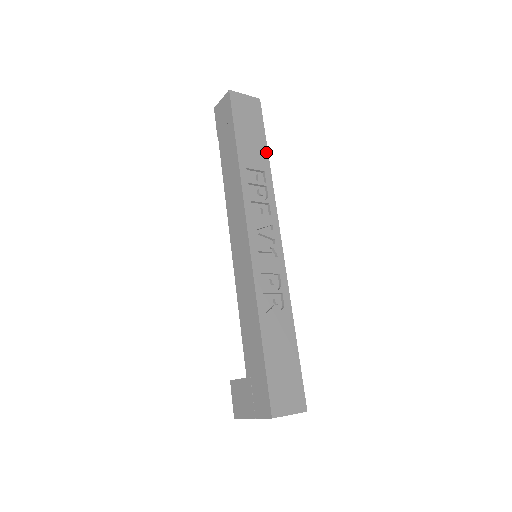
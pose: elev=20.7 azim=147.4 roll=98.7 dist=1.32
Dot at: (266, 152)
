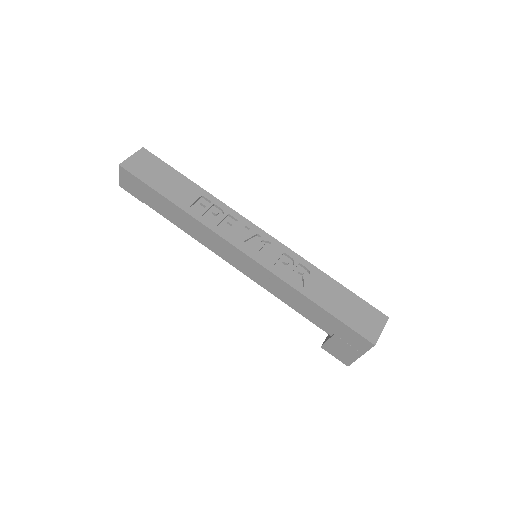
Dot at: (188, 181)
